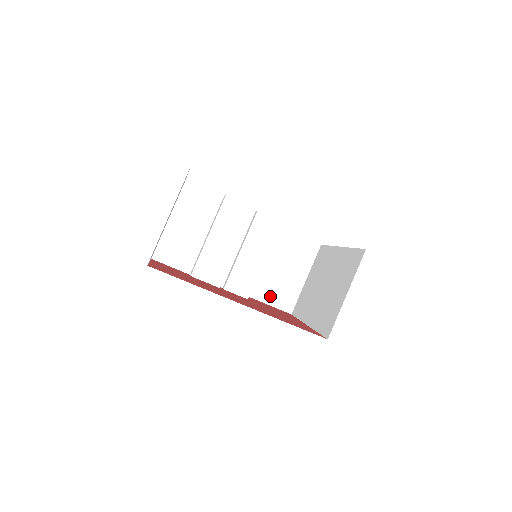
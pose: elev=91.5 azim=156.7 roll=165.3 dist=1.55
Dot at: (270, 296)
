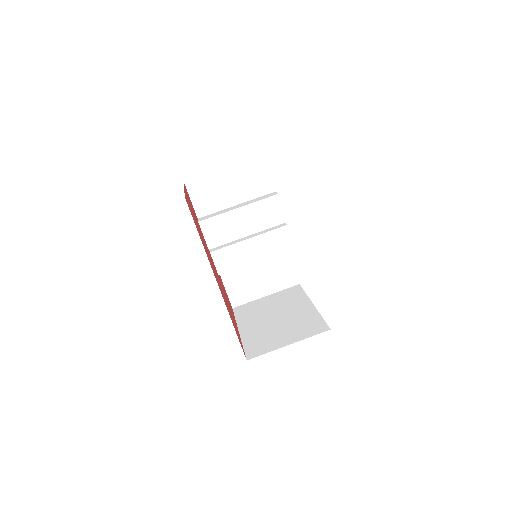
Dot at: (232, 283)
